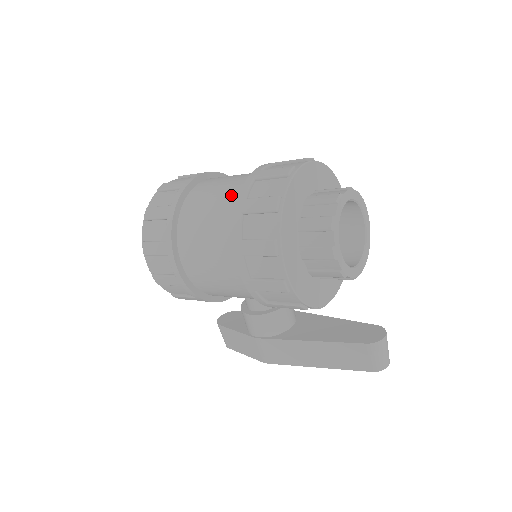
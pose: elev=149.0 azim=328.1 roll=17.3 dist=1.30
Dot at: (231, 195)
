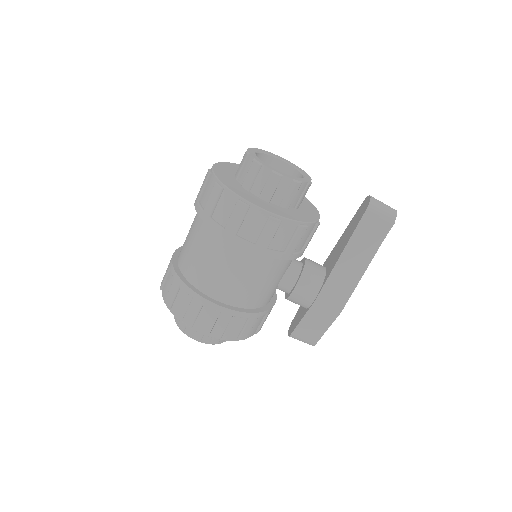
Dot at: (197, 226)
